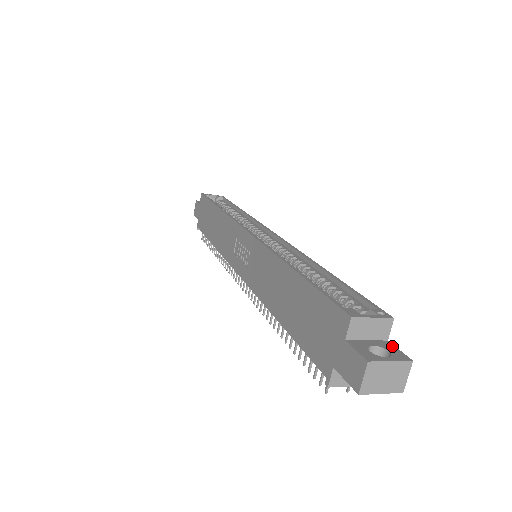
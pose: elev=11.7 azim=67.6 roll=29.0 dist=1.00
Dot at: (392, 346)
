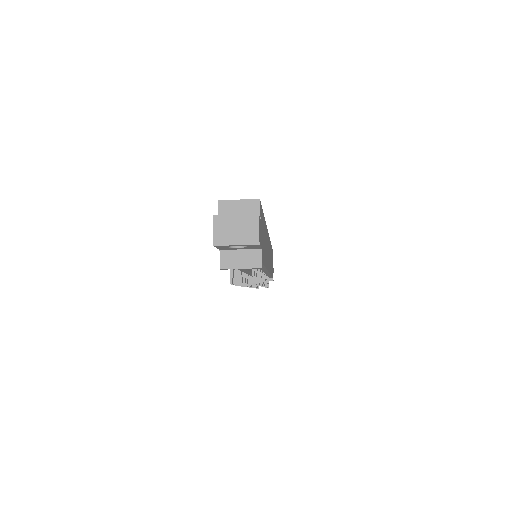
Dot at: occluded
